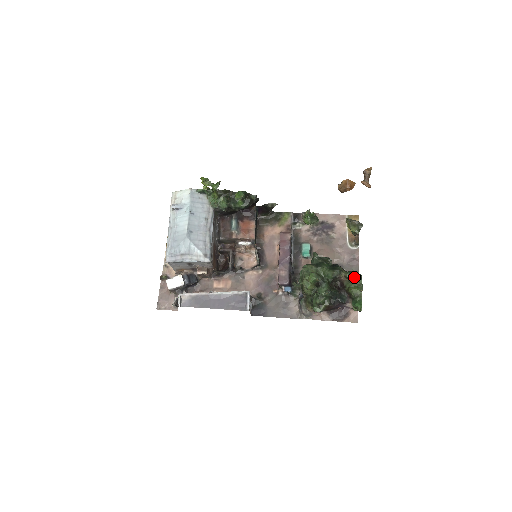
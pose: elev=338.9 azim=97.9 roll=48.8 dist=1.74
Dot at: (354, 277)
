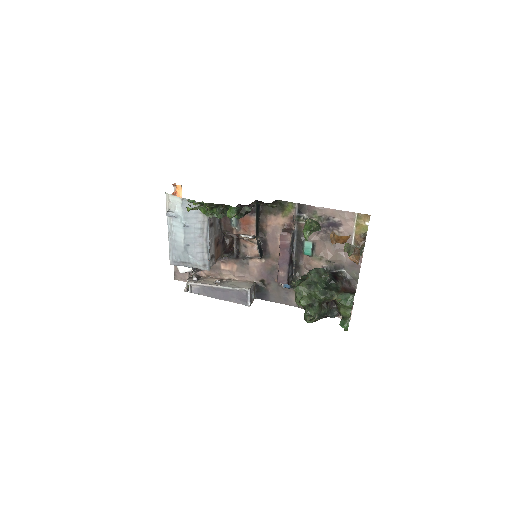
Dot at: (345, 301)
